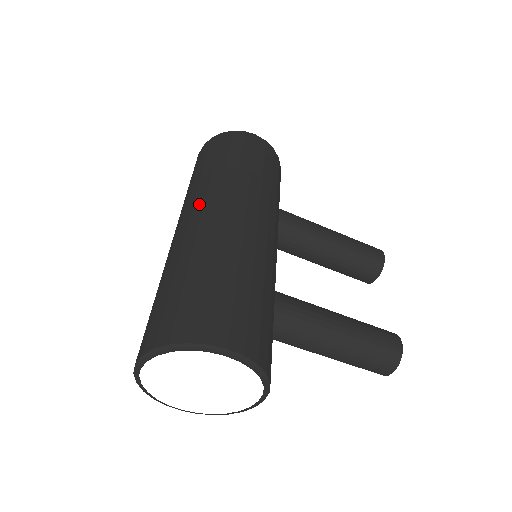
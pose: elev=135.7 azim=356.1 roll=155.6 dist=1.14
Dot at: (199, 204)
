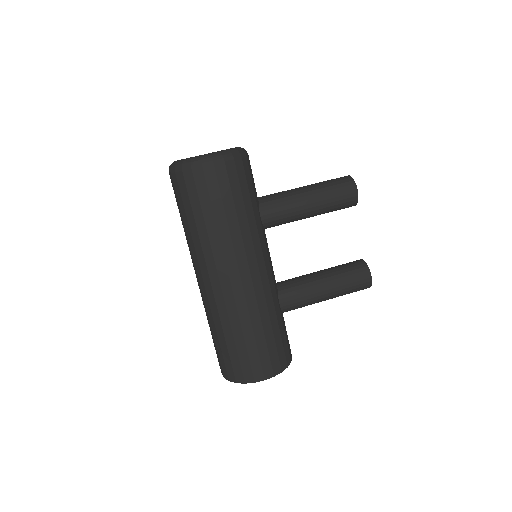
Dot at: (205, 272)
